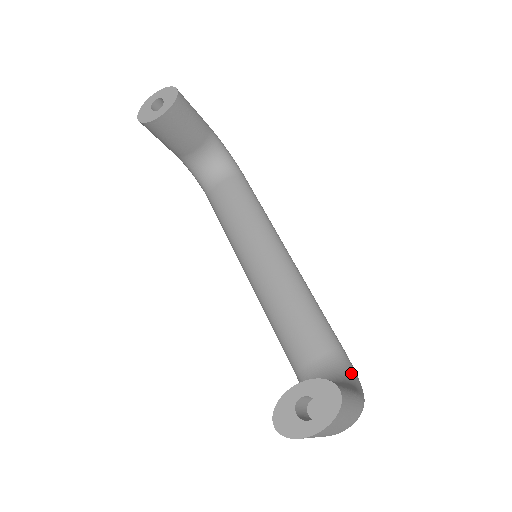
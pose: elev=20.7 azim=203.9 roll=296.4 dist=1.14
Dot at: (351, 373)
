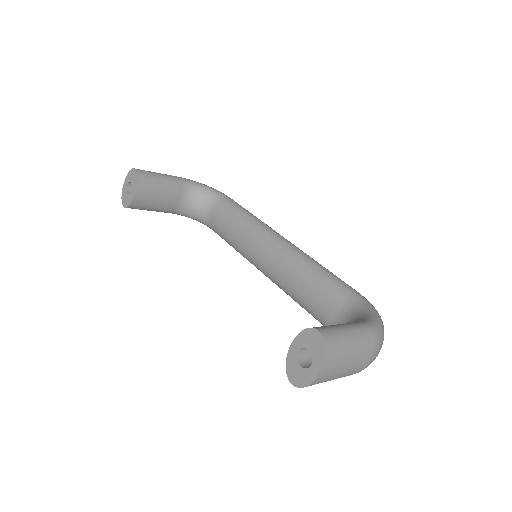
Dot at: (365, 309)
